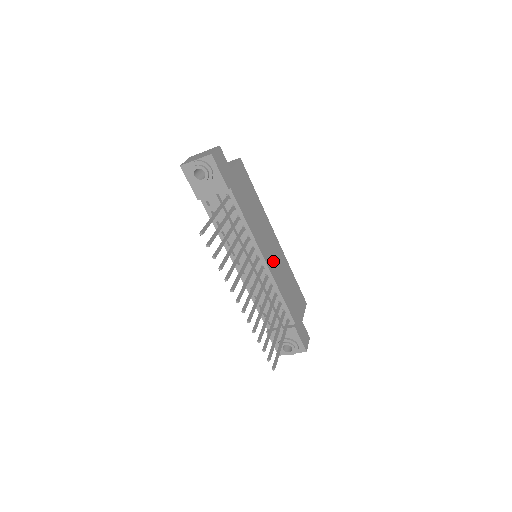
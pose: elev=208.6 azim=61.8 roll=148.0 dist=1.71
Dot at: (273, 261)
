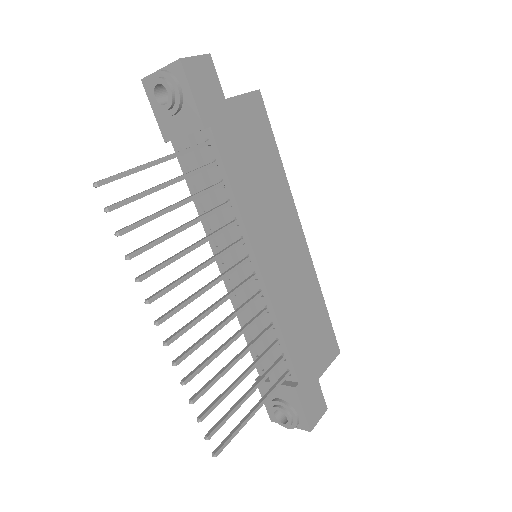
Dot at: (280, 270)
